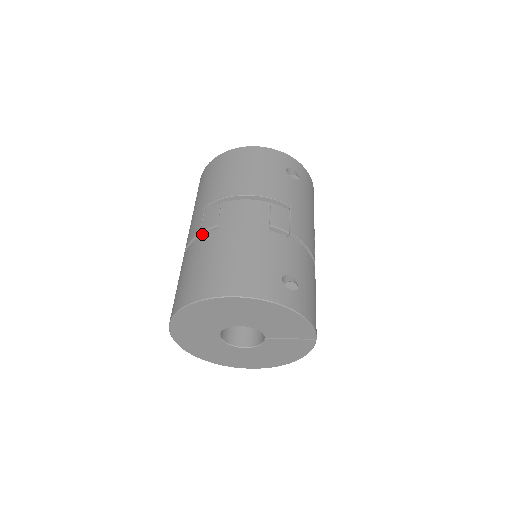
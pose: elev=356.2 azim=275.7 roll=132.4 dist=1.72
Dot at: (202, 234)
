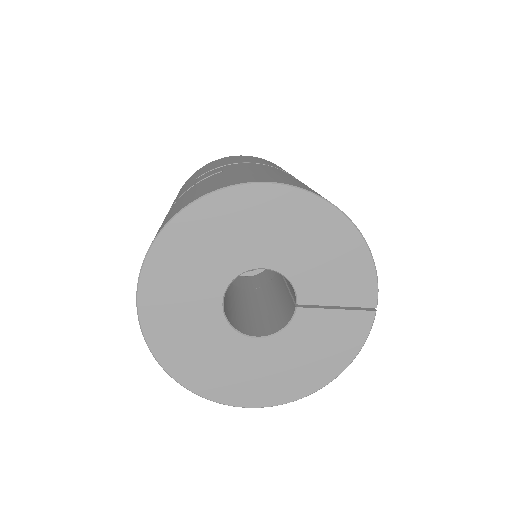
Dot at: occluded
